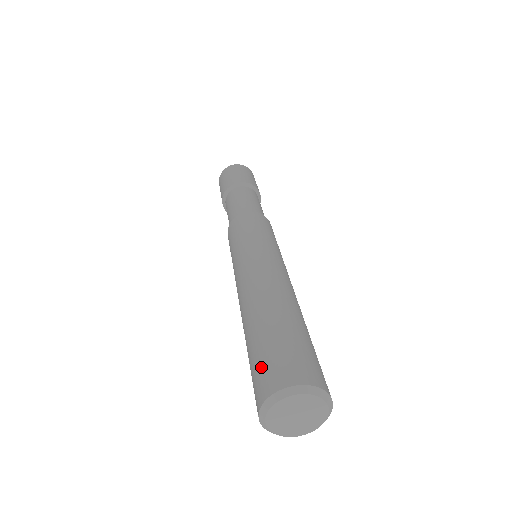
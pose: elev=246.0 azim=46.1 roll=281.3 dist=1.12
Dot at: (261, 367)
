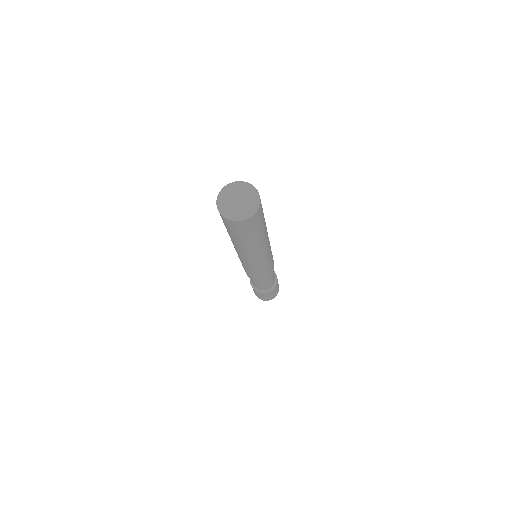
Dot at: occluded
